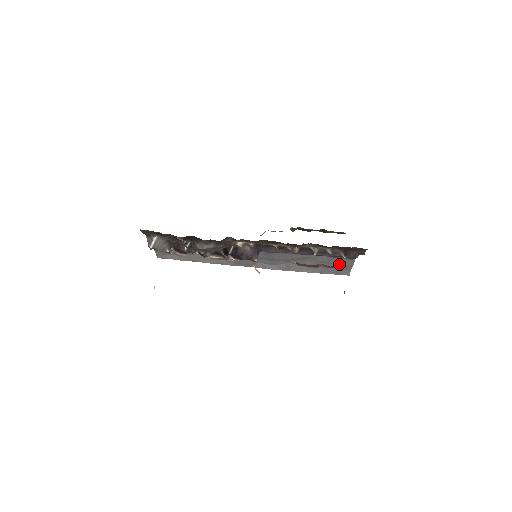
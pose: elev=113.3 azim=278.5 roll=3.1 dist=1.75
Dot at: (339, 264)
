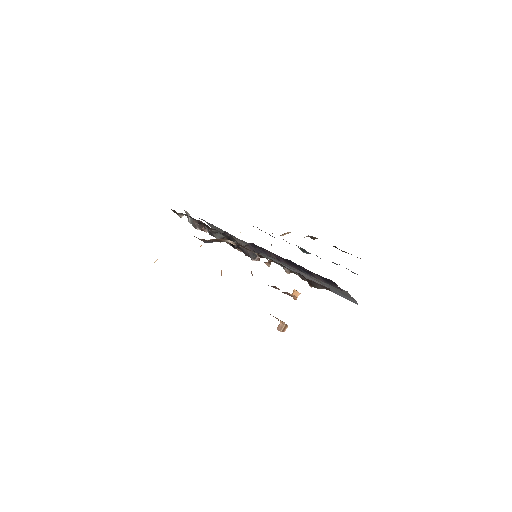
Dot at: occluded
